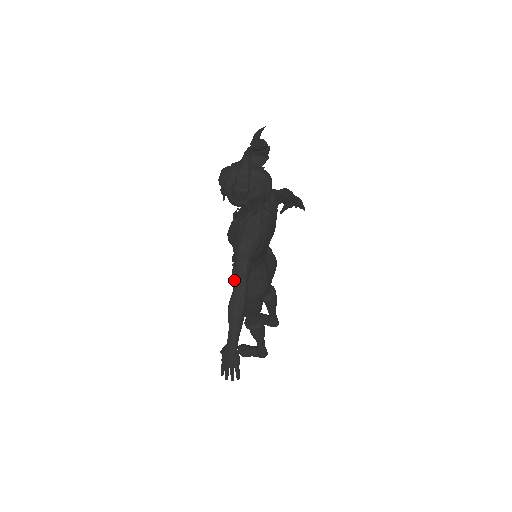
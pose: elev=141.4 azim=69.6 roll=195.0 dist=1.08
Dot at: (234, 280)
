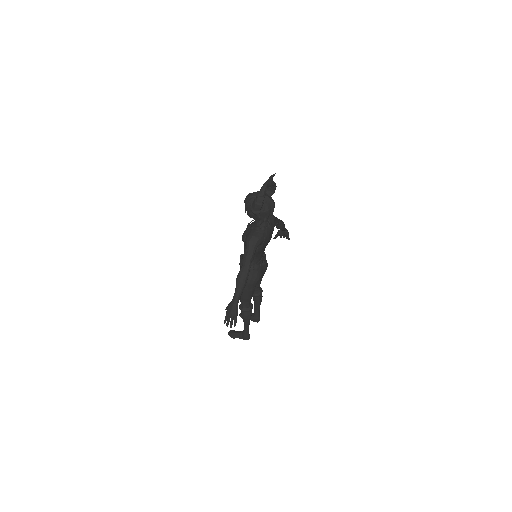
Dot at: (243, 260)
